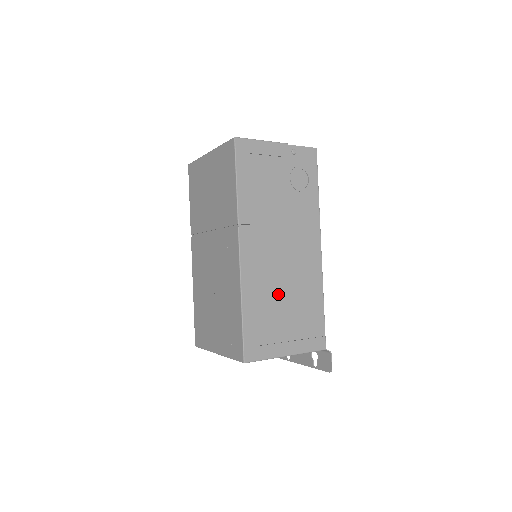
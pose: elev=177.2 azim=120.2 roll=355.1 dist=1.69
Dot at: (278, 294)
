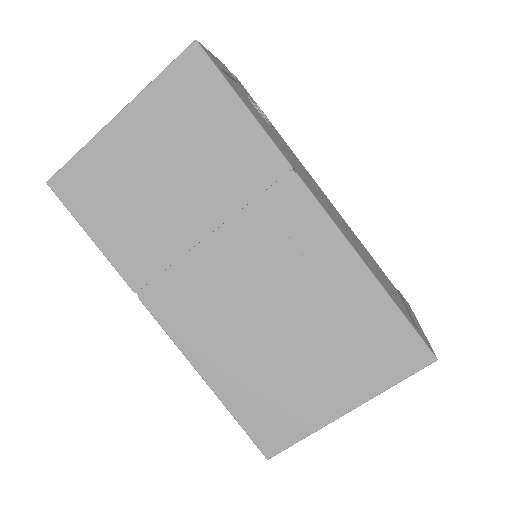
Dot at: (364, 256)
